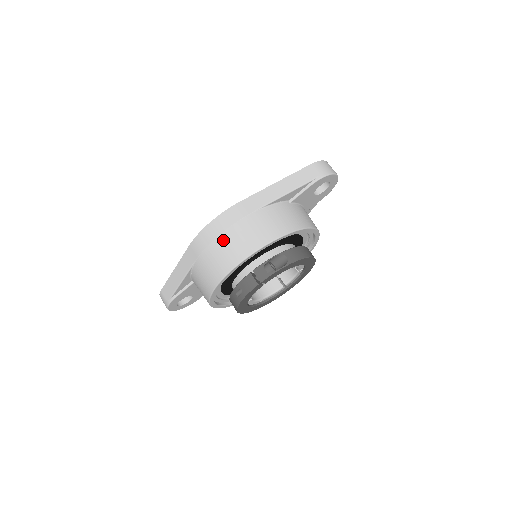
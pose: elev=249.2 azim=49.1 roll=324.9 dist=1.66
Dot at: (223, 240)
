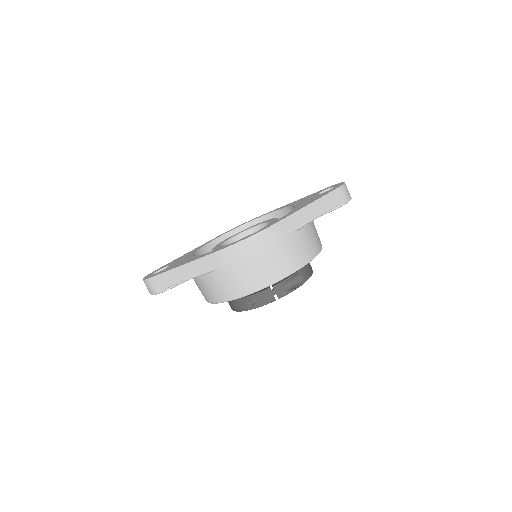
Dot at: (259, 259)
